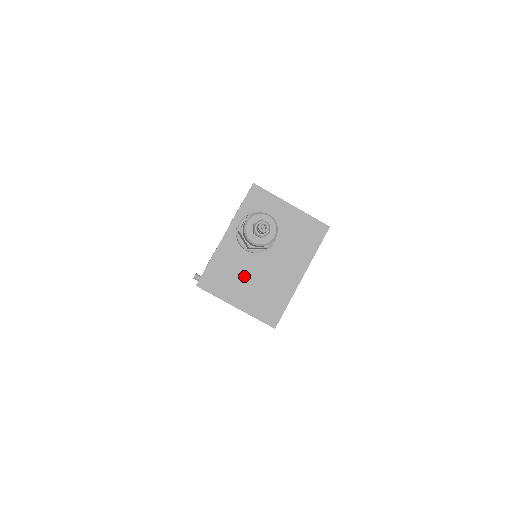
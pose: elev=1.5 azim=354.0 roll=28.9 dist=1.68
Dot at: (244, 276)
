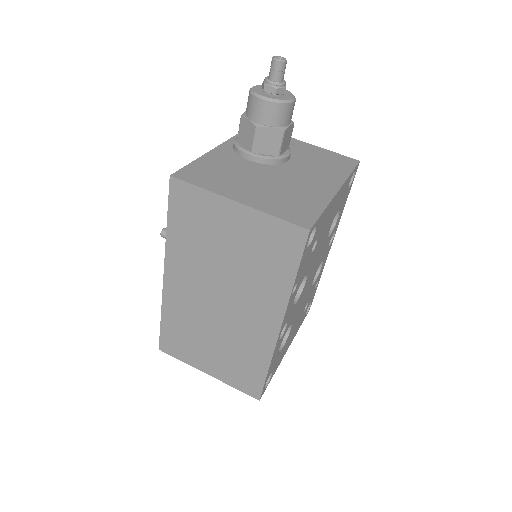
Dot at: (248, 178)
